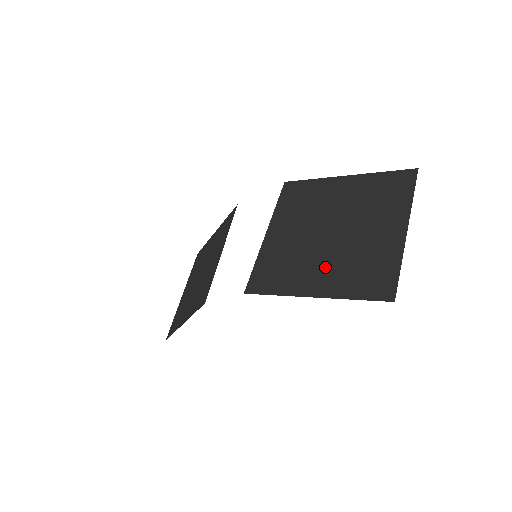
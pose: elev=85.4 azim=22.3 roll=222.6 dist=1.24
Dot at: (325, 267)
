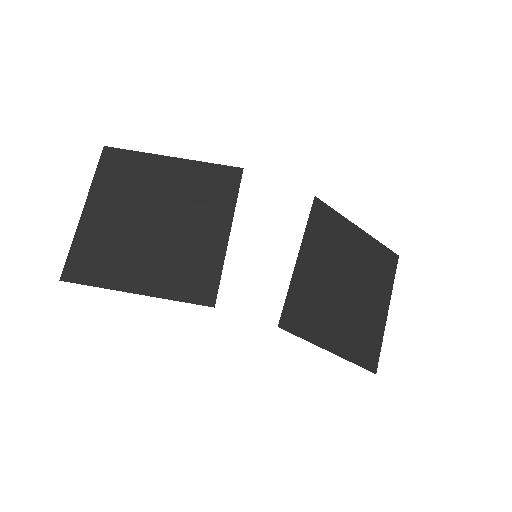
Dot at: (341, 325)
